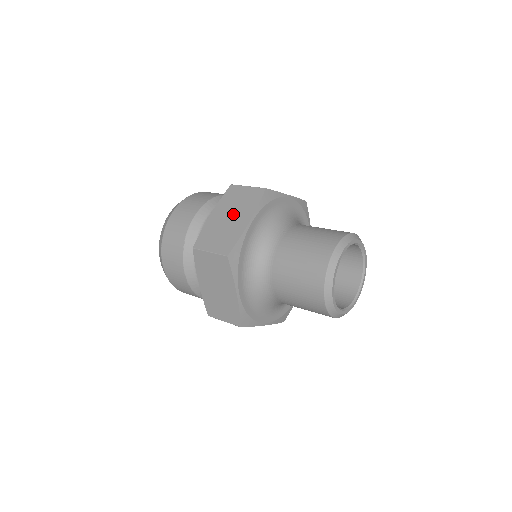
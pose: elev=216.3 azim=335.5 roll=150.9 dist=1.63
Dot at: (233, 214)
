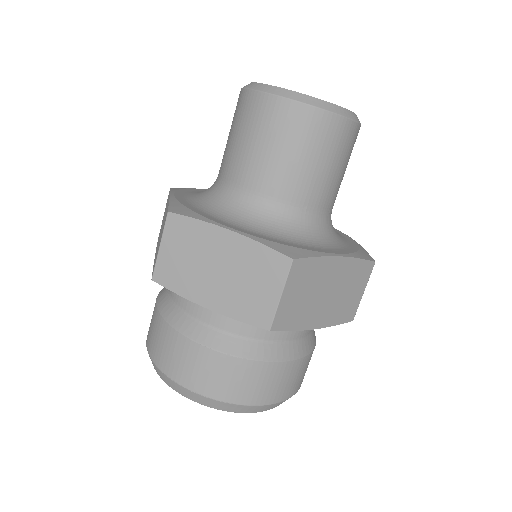
Dot at: (162, 224)
